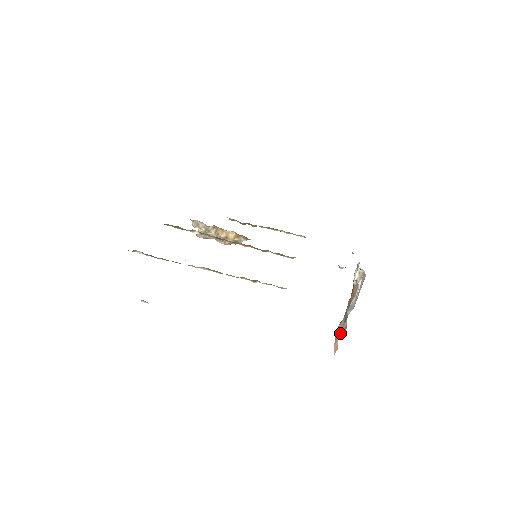
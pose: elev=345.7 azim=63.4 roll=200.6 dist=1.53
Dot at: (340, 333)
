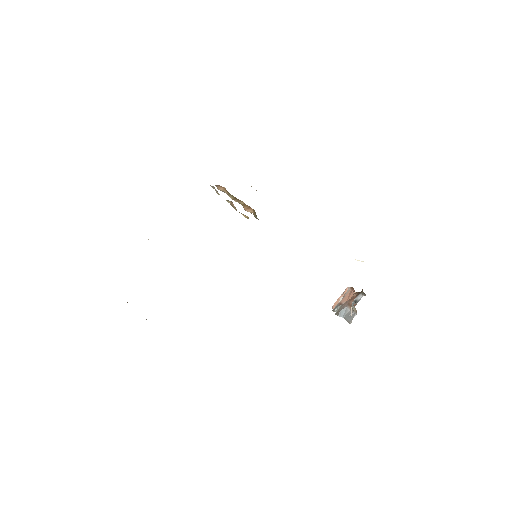
Dot at: (336, 308)
